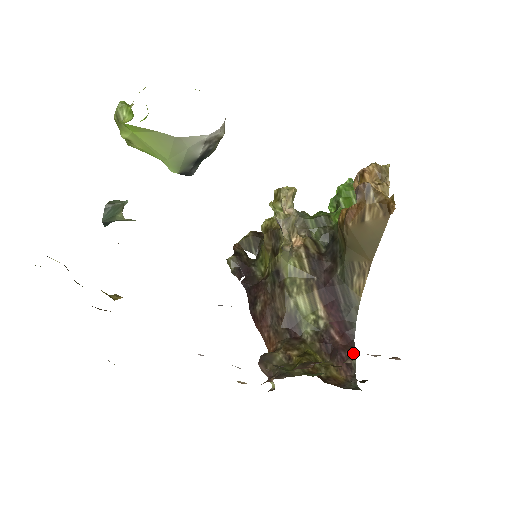
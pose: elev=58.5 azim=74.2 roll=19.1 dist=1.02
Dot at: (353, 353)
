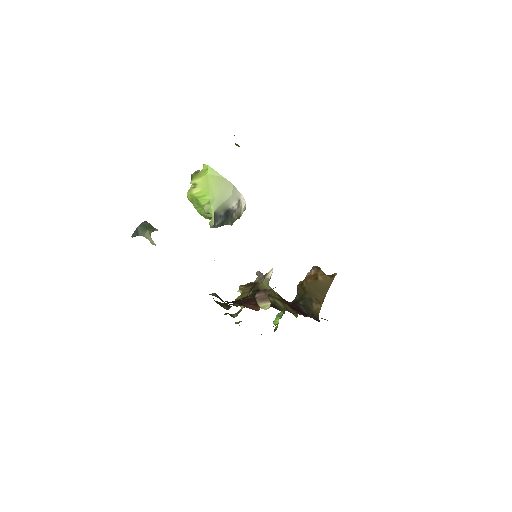
Dot at: occluded
